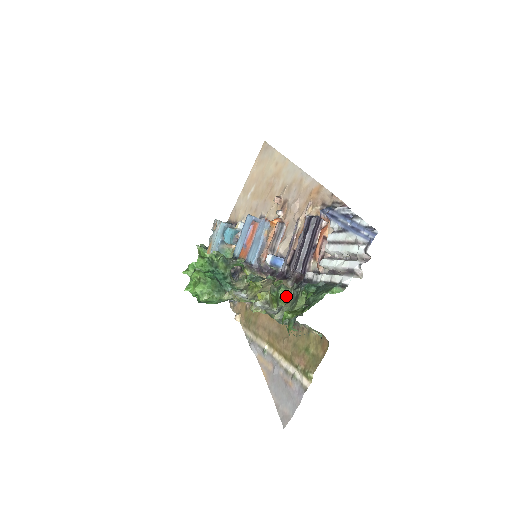
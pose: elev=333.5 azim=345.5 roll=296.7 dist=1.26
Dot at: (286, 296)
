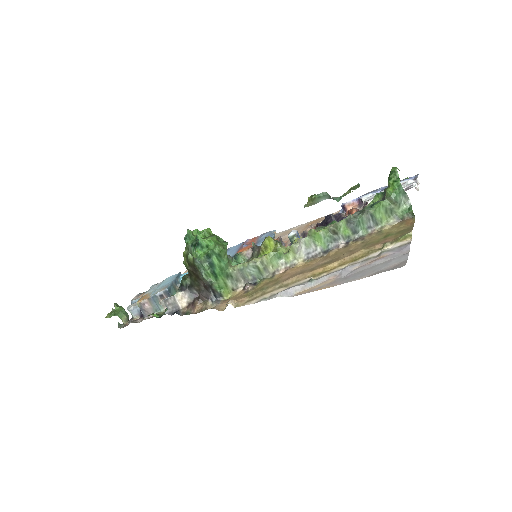
Dot at: occluded
